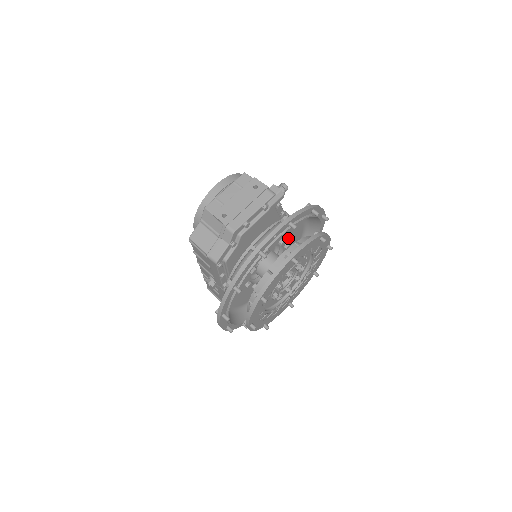
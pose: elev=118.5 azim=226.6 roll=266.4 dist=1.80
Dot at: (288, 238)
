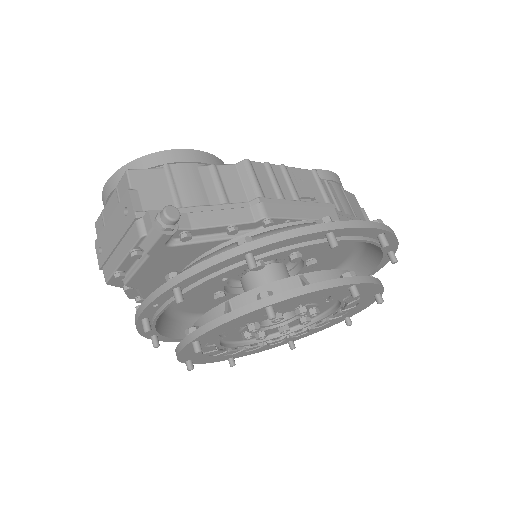
Dot at: occluded
